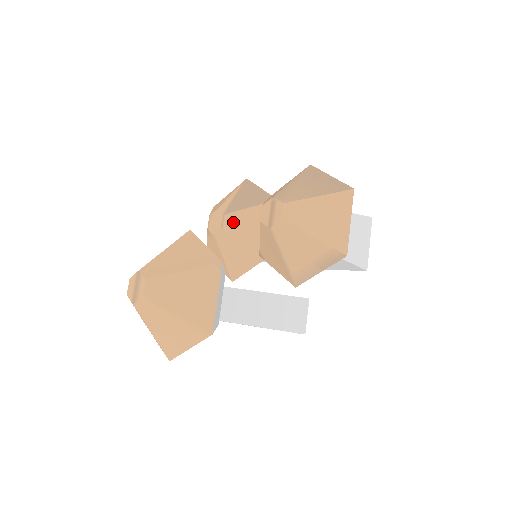
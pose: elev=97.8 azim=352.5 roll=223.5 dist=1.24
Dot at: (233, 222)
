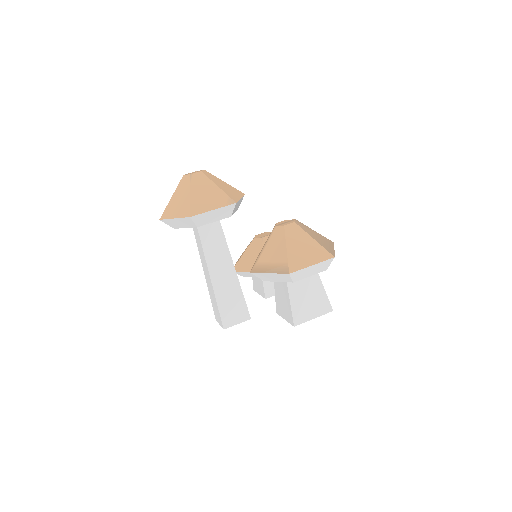
Dot at: occluded
